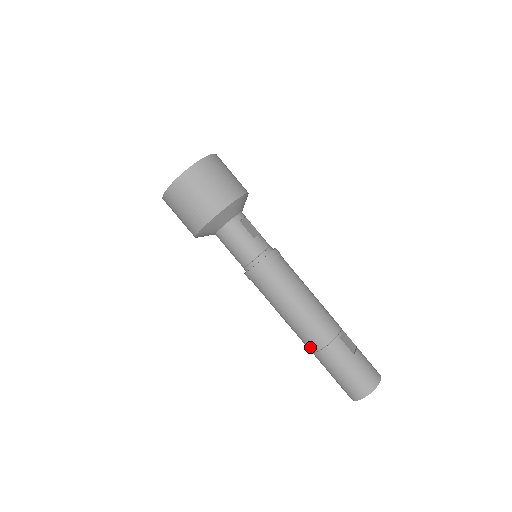
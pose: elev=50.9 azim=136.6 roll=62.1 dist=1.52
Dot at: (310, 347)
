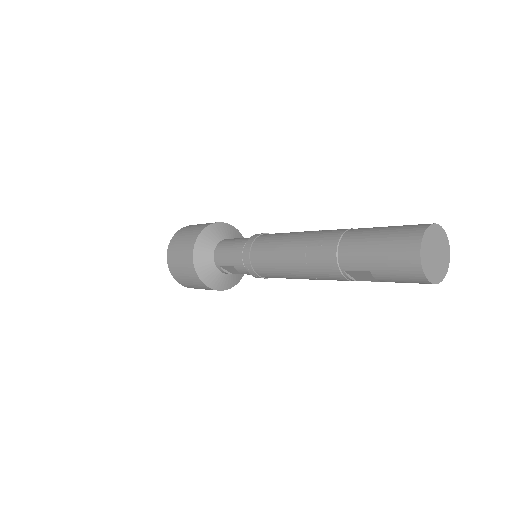
Dot at: (329, 258)
